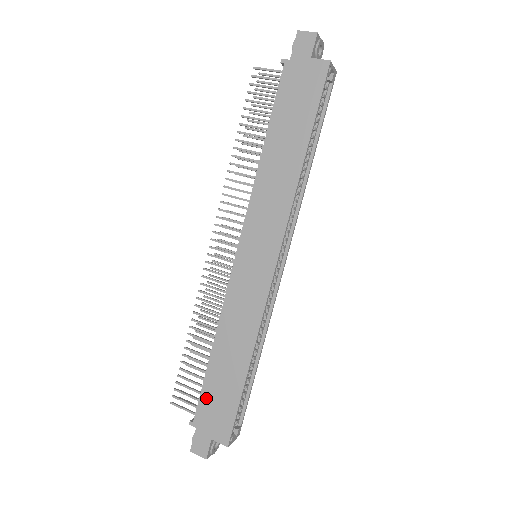
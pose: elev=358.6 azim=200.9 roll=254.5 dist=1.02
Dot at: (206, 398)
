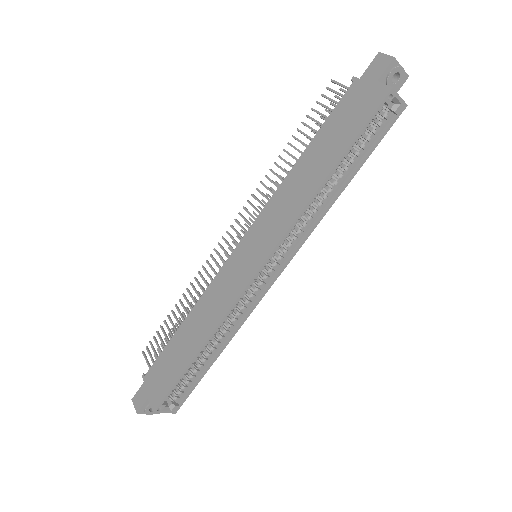
Dot at: (161, 361)
